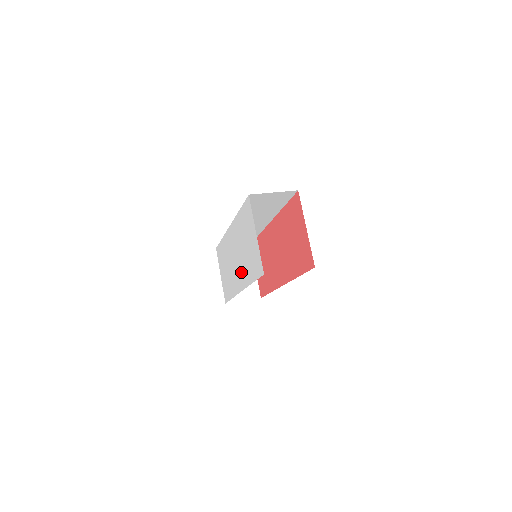
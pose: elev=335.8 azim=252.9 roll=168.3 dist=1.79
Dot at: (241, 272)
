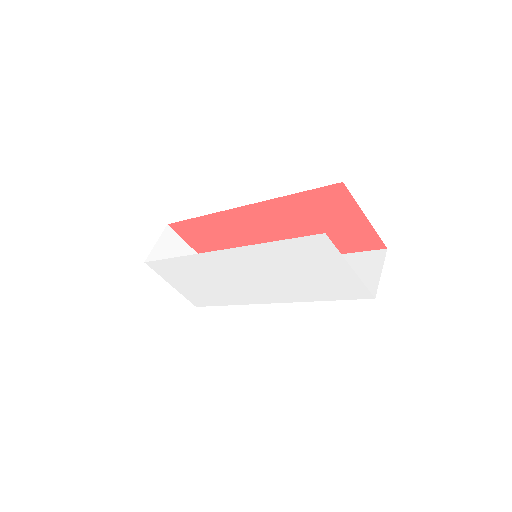
Dot at: (275, 291)
